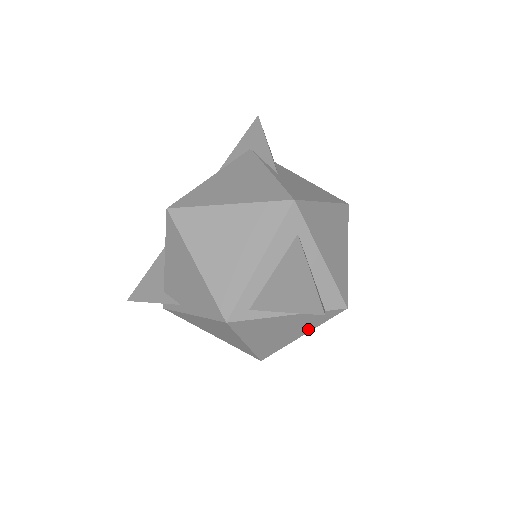
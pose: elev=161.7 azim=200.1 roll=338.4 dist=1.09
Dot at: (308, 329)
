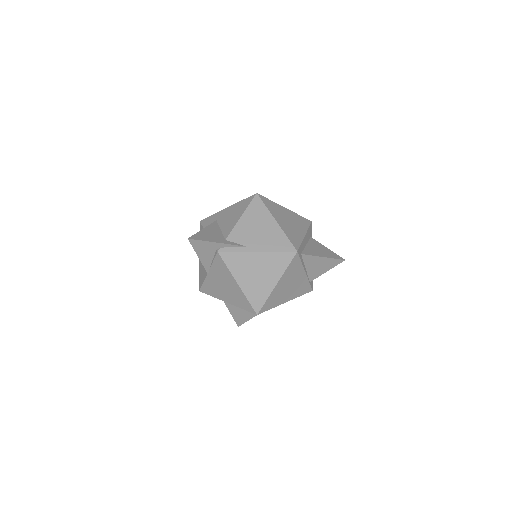
Dot at: (293, 297)
